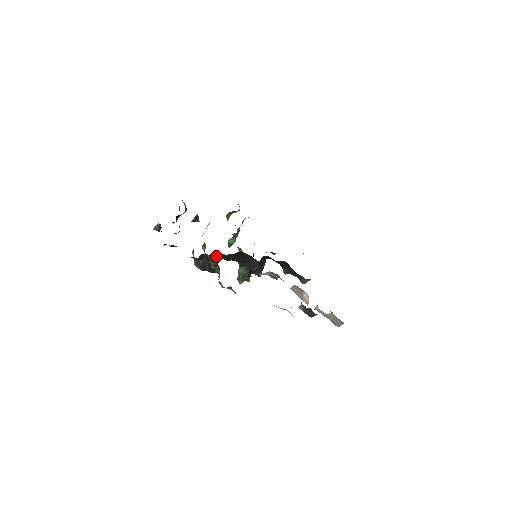
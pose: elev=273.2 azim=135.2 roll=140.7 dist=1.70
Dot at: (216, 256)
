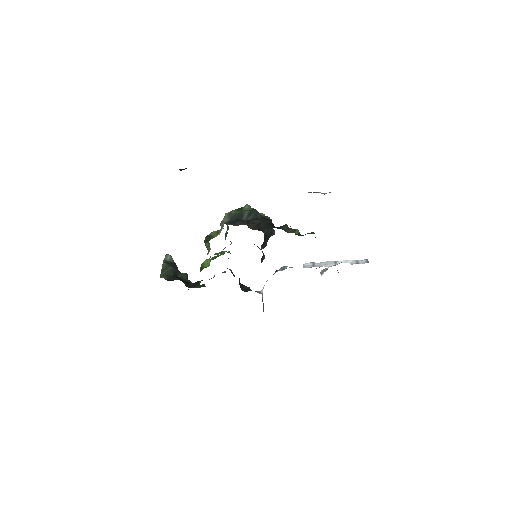
Dot at: occluded
